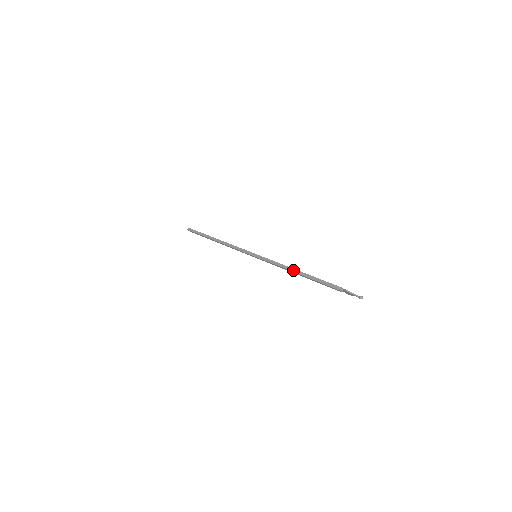
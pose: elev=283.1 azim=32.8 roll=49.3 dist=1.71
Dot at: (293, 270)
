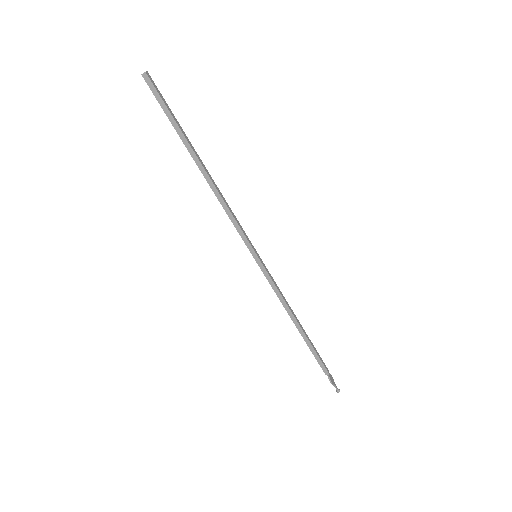
Dot at: (293, 319)
